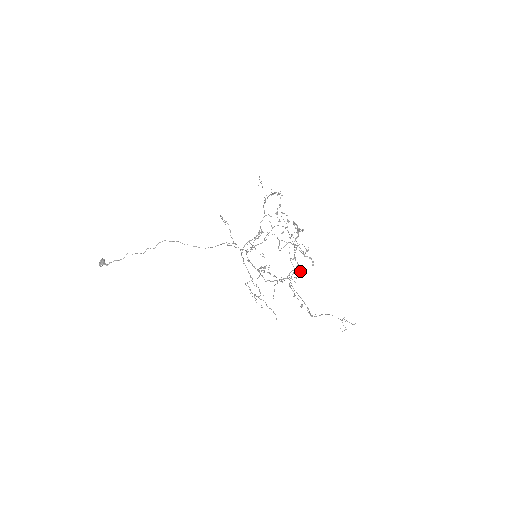
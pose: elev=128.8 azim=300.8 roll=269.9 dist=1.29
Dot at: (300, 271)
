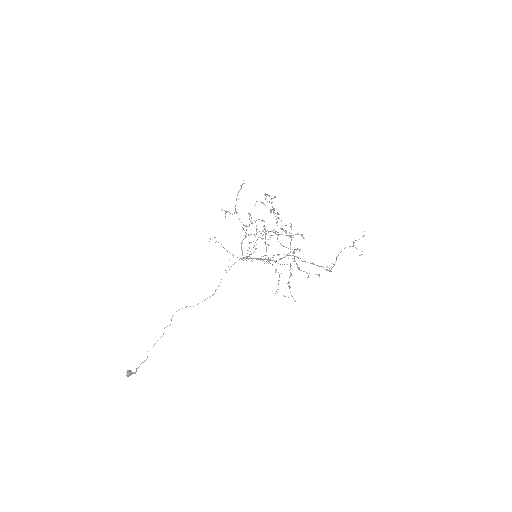
Dot at: (298, 249)
